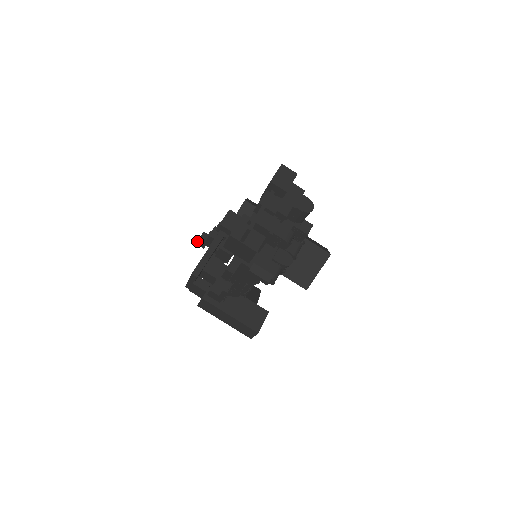
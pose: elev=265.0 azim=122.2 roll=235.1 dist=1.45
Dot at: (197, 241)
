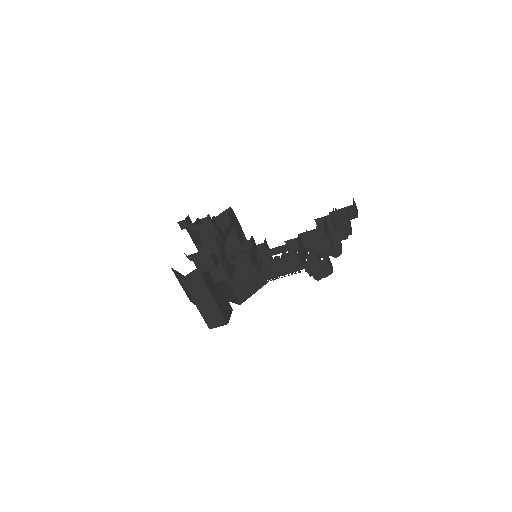
Dot at: (182, 220)
